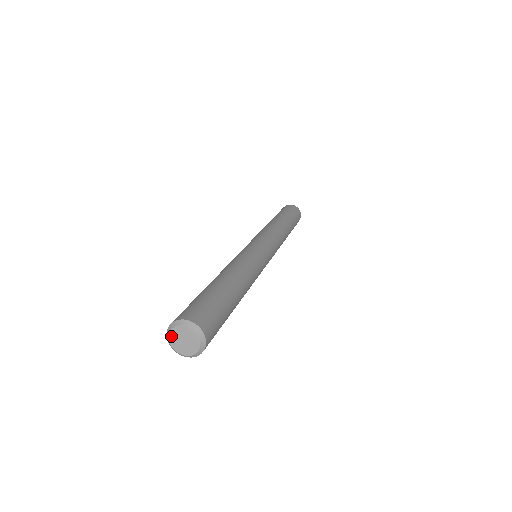
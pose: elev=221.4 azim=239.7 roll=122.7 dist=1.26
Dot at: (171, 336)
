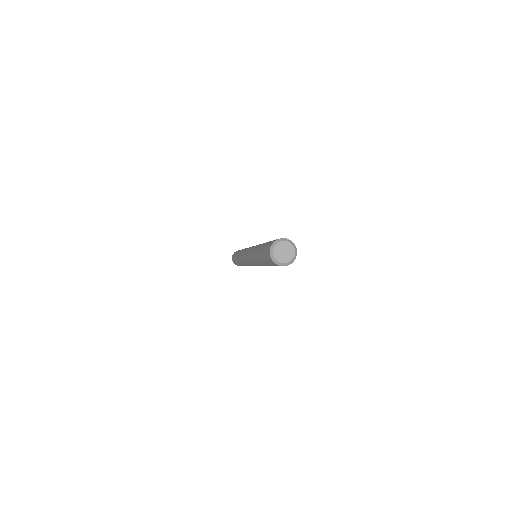
Dot at: (278, 245)
